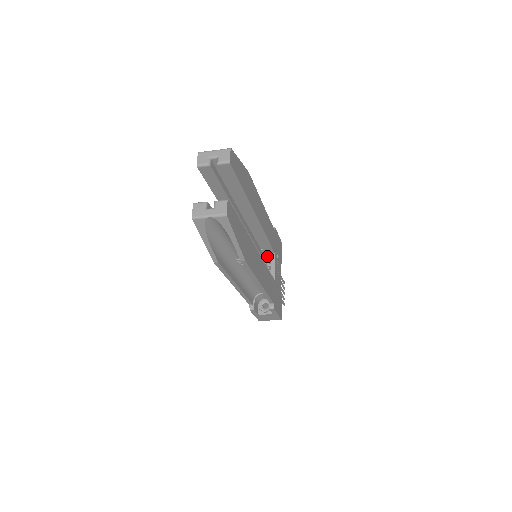
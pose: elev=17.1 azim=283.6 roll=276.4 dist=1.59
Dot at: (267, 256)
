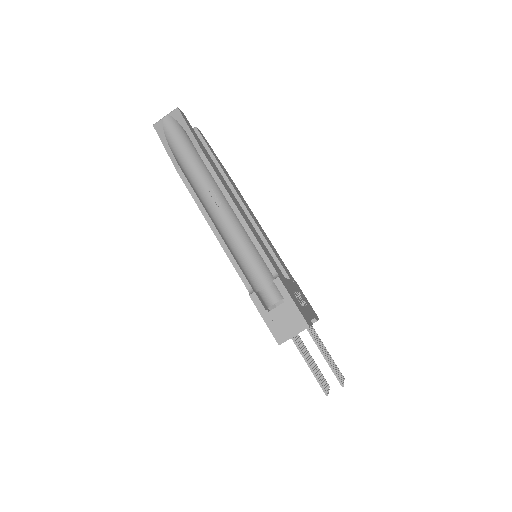
Dot at: occluded
